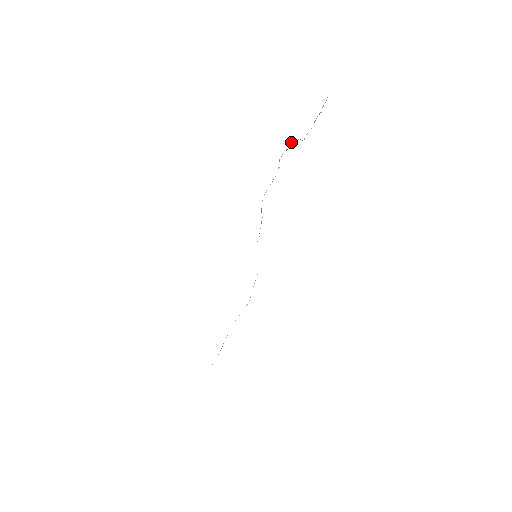
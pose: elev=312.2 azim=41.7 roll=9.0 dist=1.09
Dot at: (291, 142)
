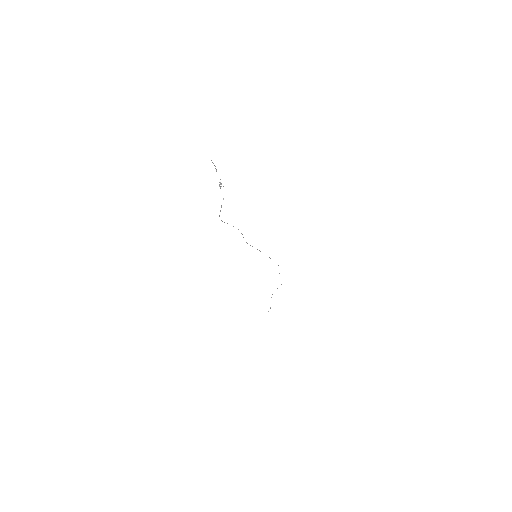
Dot at: (219, 182)
